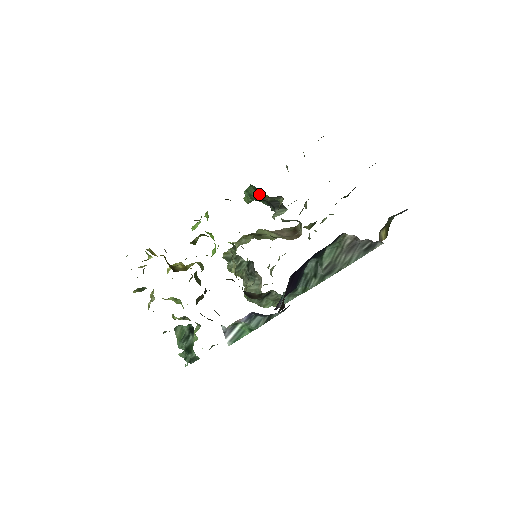
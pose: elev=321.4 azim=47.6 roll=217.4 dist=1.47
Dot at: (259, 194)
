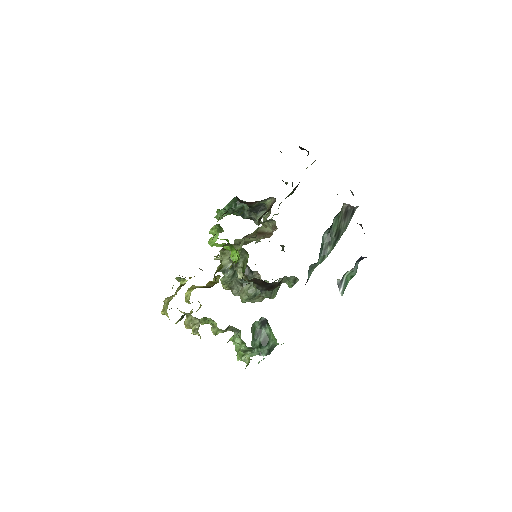
Dot at: (241, 204)
